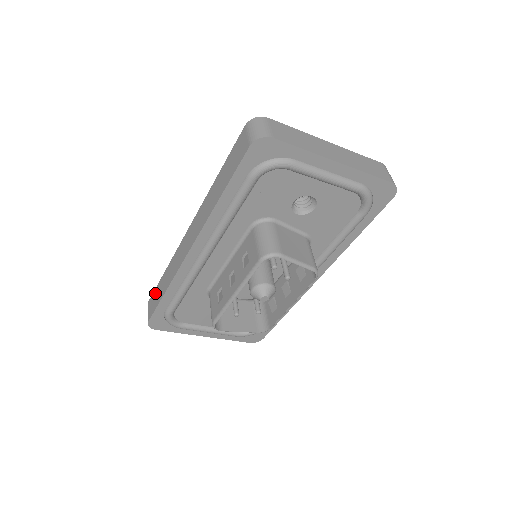
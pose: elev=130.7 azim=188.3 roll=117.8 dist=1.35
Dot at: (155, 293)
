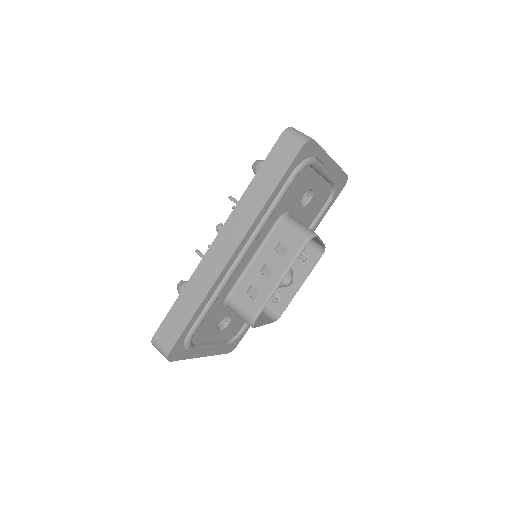
Dot at: (169, 320)
